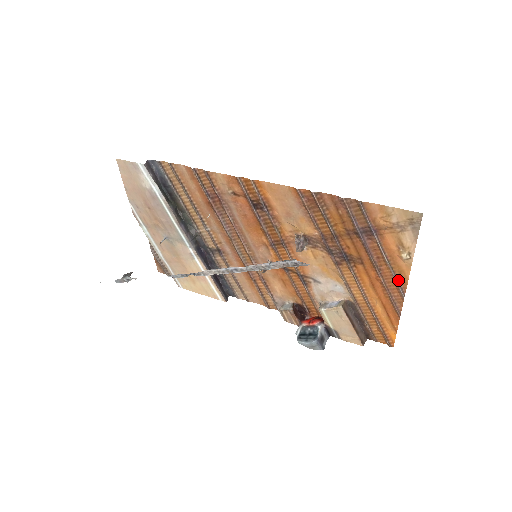
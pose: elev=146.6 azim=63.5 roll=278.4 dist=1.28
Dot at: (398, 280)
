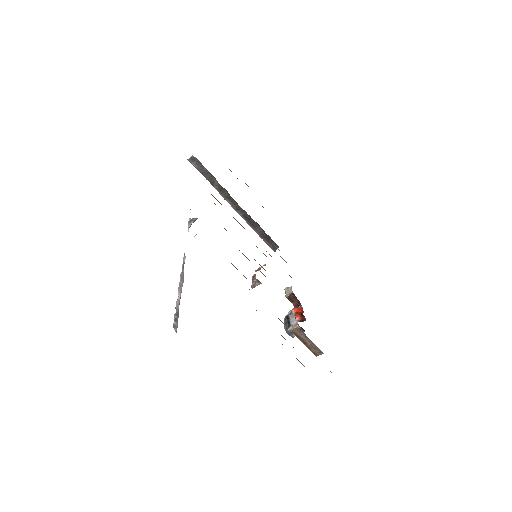
Dot at: occluded
